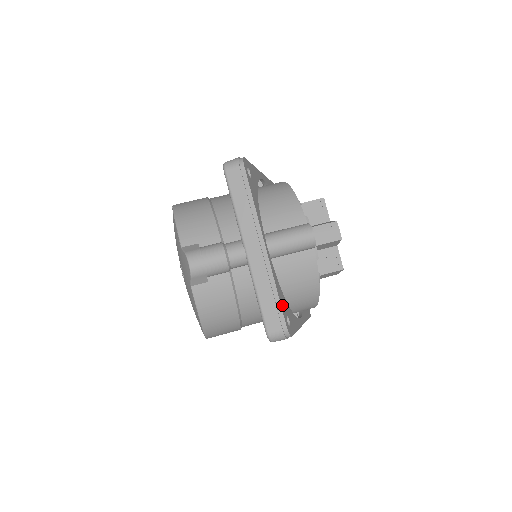
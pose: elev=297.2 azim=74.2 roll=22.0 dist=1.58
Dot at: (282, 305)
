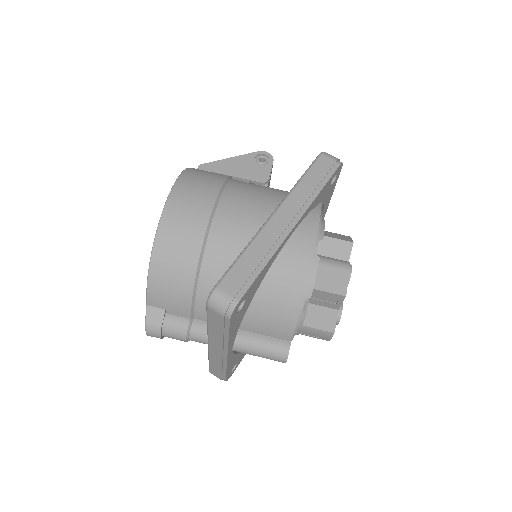
Dot at: (229, 370)
